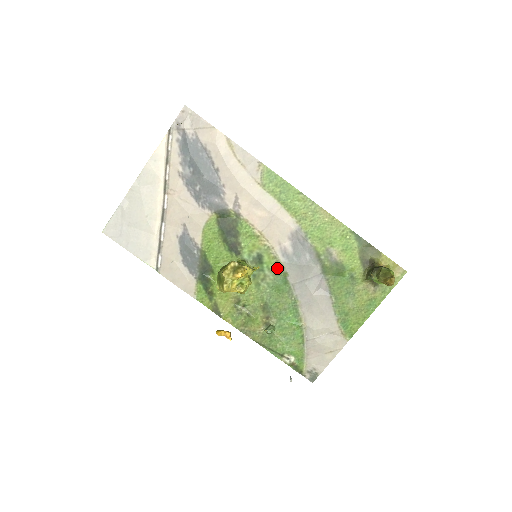
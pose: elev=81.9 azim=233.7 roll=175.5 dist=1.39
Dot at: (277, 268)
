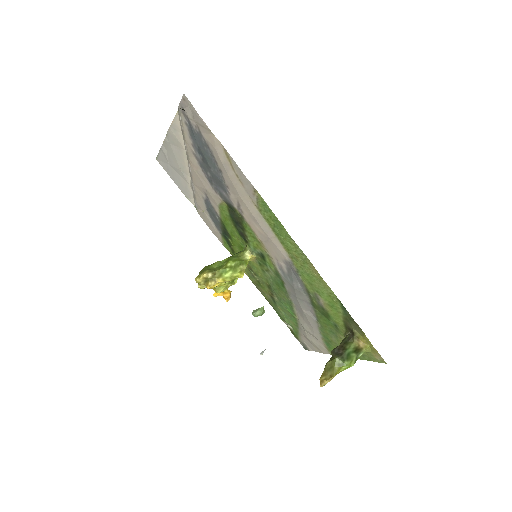
Dot at: (276, 272)
